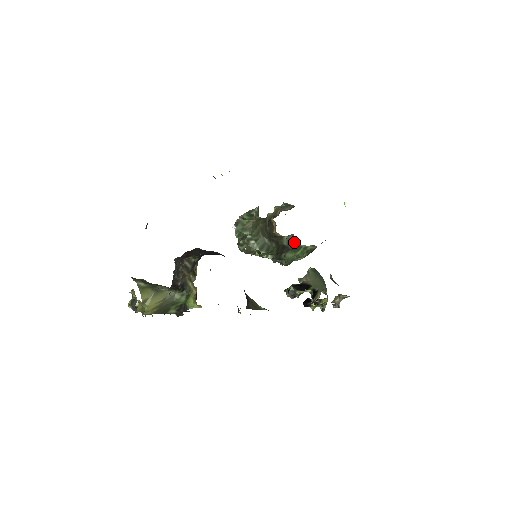
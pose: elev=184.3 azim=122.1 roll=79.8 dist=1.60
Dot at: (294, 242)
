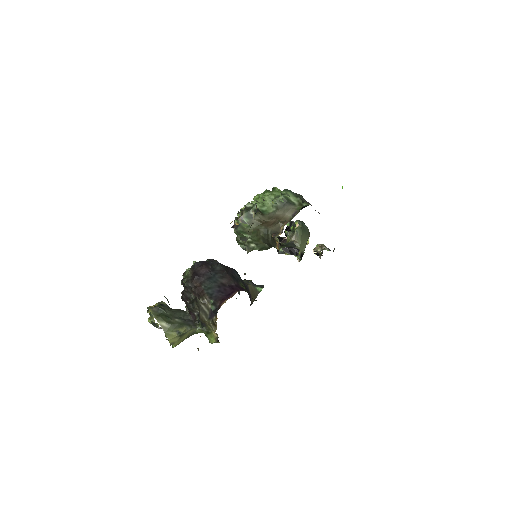
Dot at: (293, 245)
